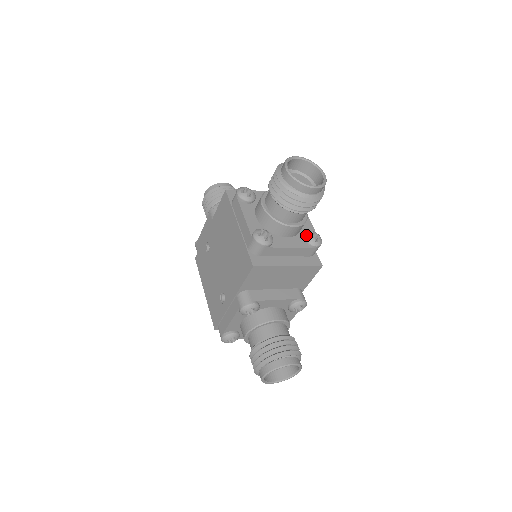
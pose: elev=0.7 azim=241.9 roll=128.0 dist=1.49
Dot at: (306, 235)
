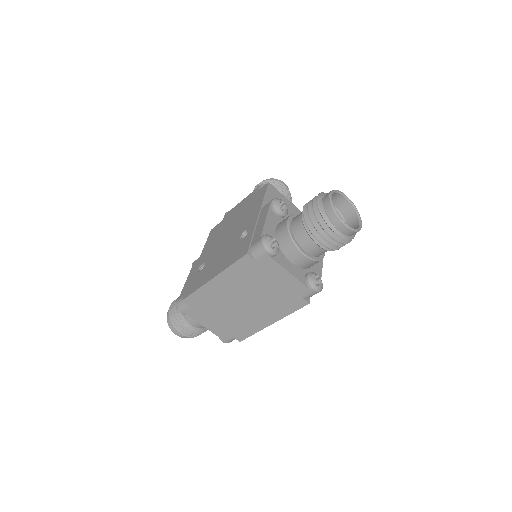
Dot at: occluded
